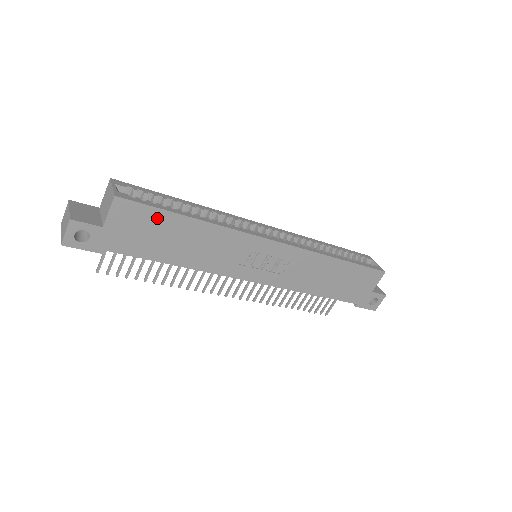
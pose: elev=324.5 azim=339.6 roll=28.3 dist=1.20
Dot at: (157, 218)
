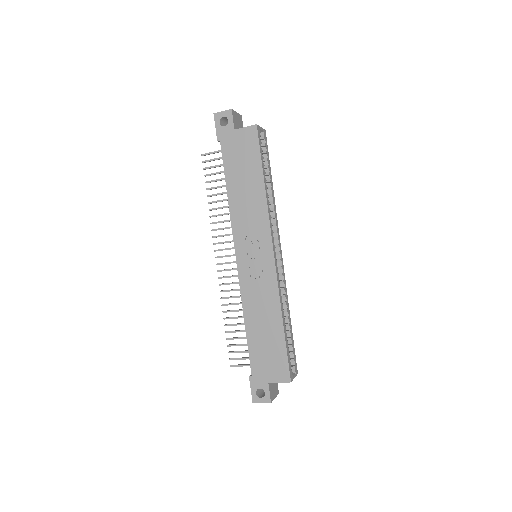
Dot at: (254, 158)
